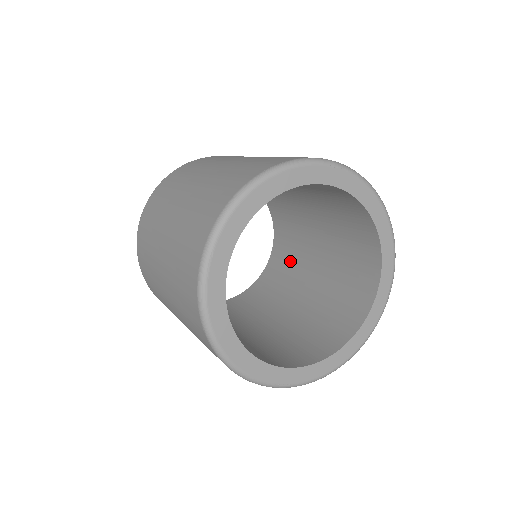
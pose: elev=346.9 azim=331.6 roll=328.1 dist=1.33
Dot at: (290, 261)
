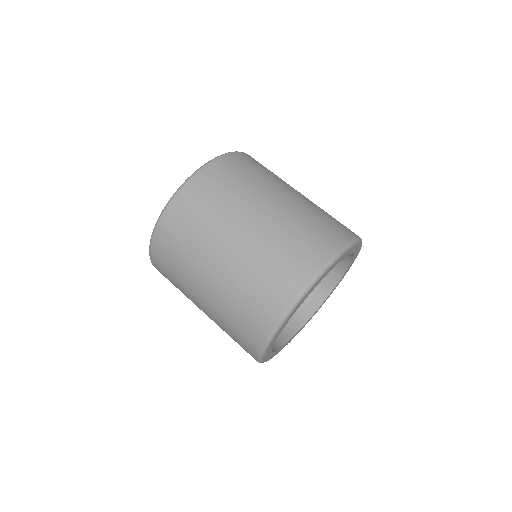
Dot at: occluded
